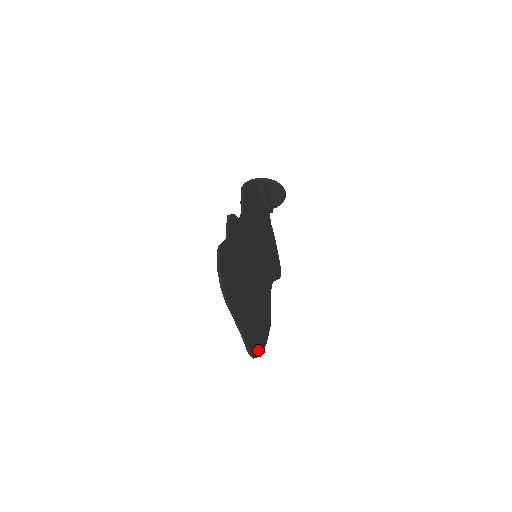
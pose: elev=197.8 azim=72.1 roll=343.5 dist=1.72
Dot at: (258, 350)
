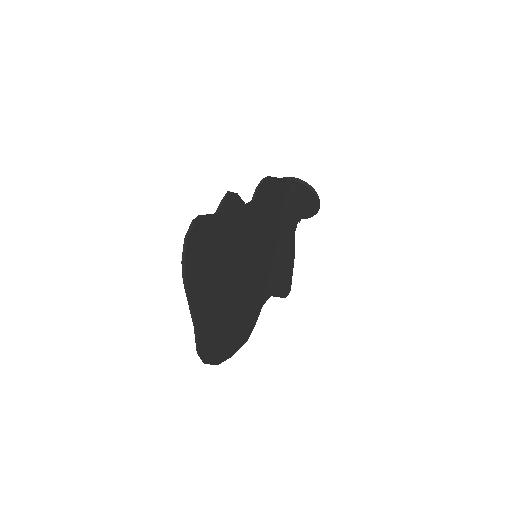
Dot at: (214, 357)
